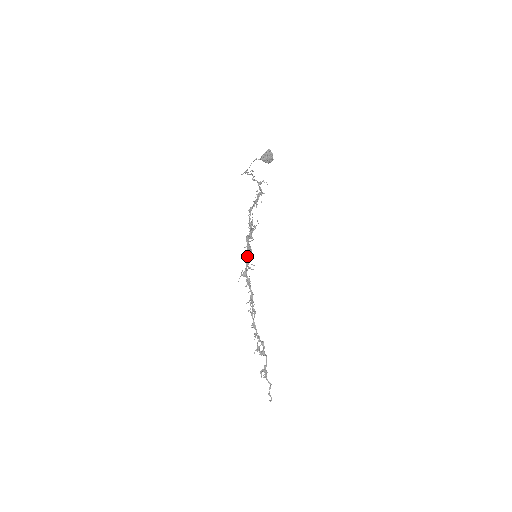
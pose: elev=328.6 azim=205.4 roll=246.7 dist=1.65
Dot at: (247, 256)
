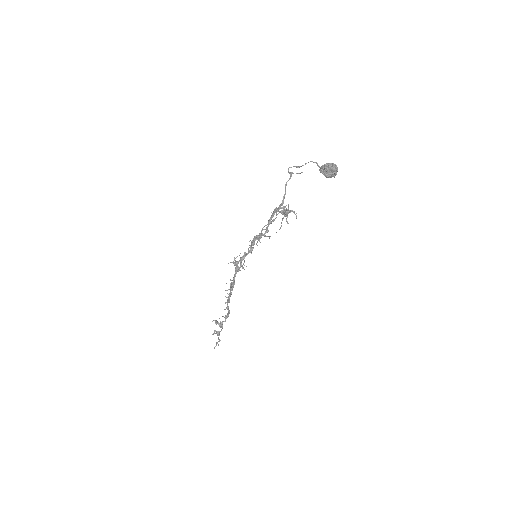
Dot at: (245, 254)
